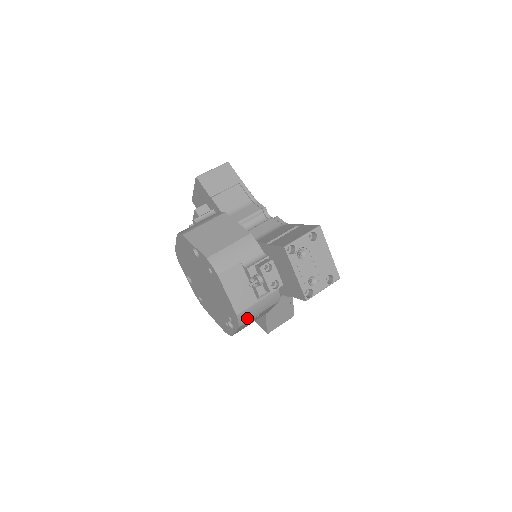
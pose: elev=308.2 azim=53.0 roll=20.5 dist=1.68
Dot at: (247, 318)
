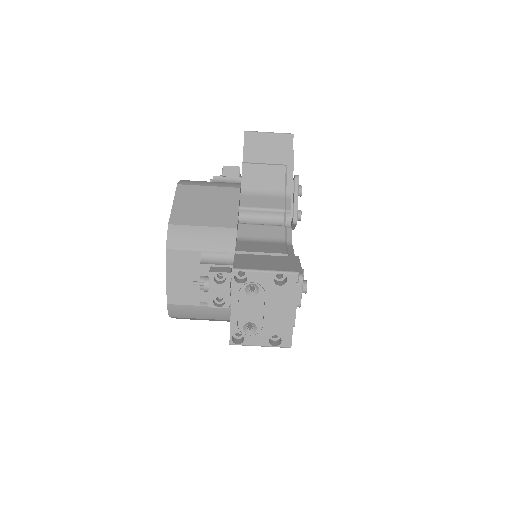
Dot at: (181, 314)
